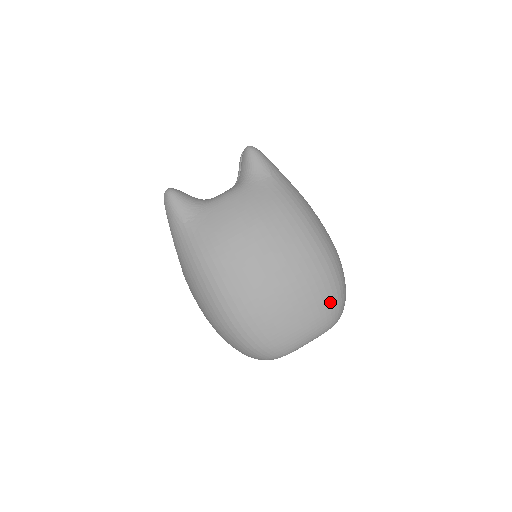
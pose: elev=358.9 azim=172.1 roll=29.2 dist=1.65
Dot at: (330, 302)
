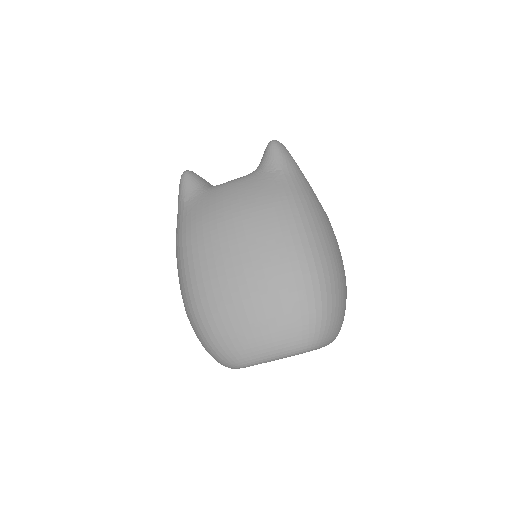
Dot at: (303, 316)
